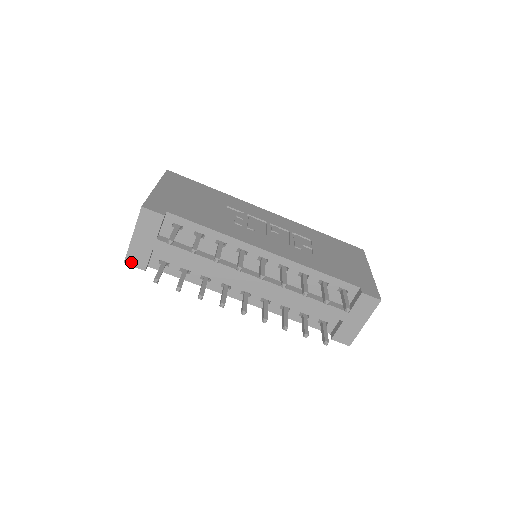
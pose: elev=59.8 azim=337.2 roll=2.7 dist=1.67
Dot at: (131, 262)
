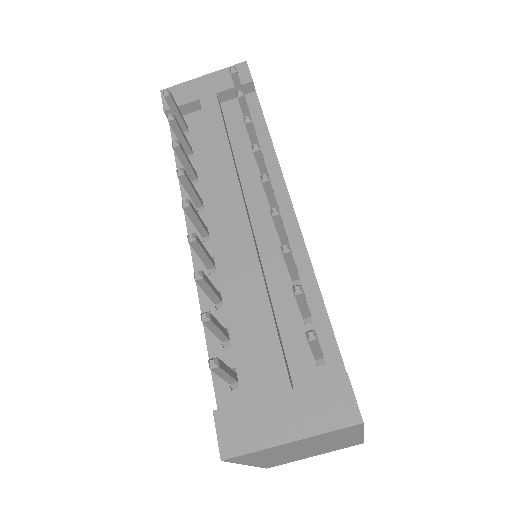
Dot at: occluded
